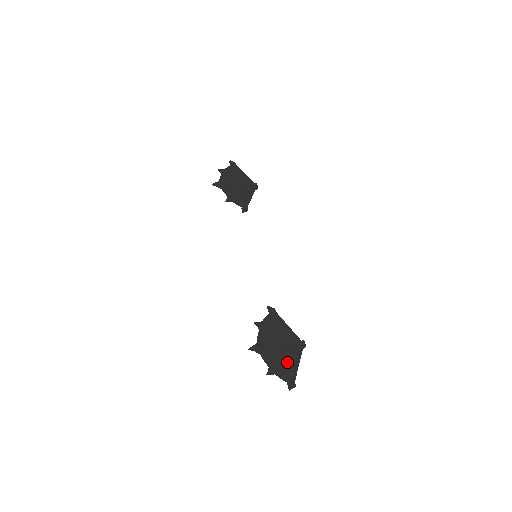
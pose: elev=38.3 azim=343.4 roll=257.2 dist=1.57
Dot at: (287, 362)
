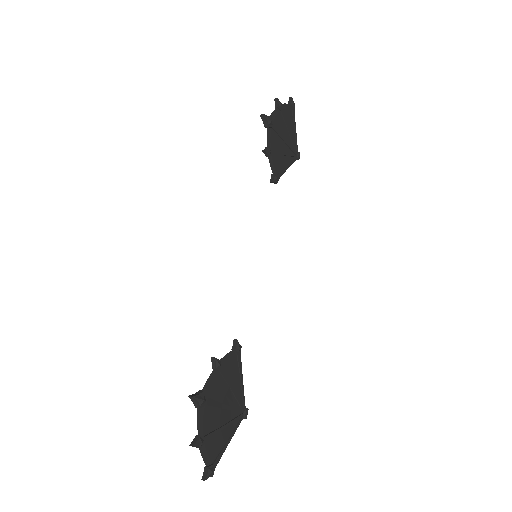
Dot at: (220, 434)
